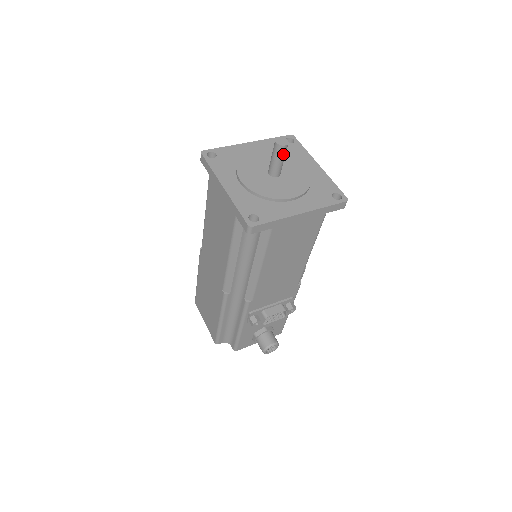
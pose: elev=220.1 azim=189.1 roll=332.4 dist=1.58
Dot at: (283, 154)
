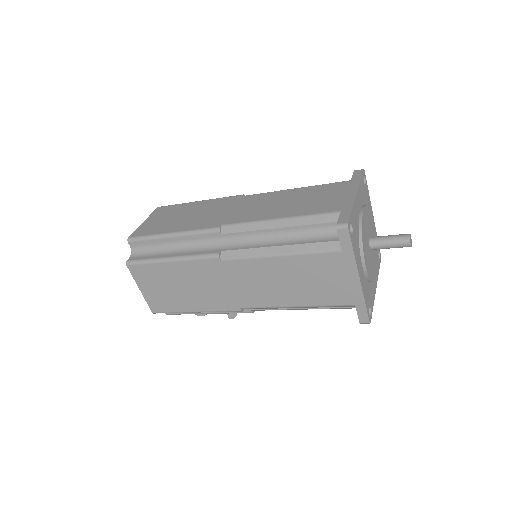
Dot at: (400, 246)
